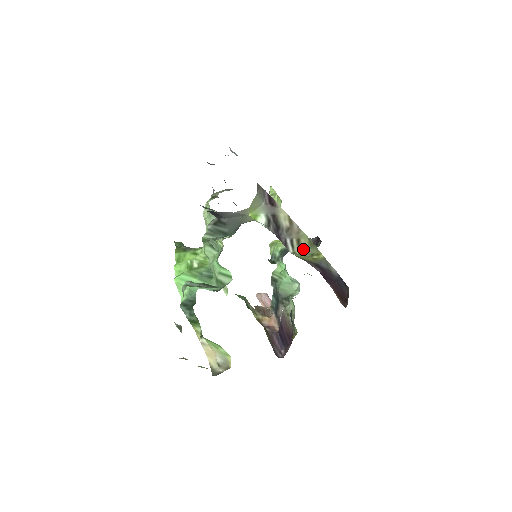
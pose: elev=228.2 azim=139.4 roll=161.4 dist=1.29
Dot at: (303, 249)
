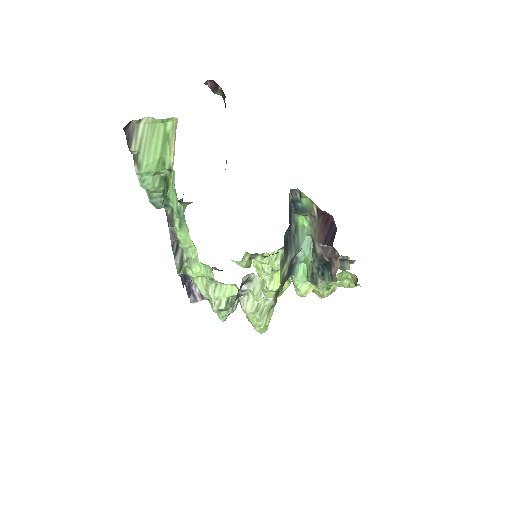
Dot at: occluded
